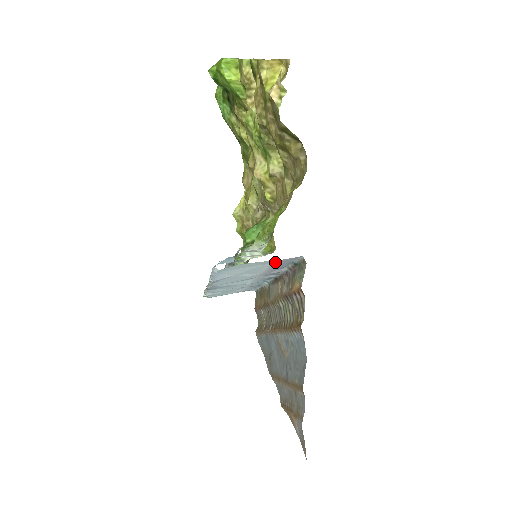
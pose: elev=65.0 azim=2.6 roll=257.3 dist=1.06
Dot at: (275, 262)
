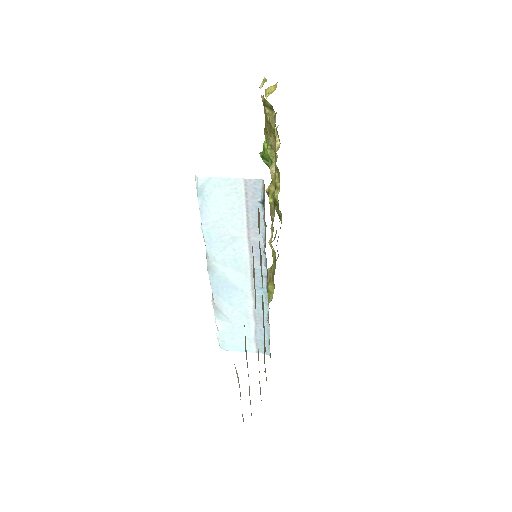
Dot at: (244, 189)
